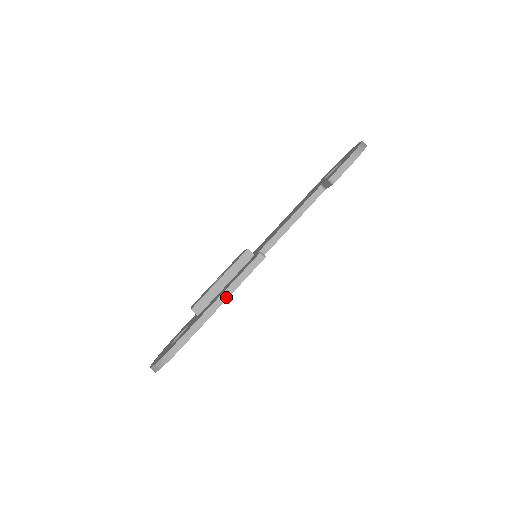
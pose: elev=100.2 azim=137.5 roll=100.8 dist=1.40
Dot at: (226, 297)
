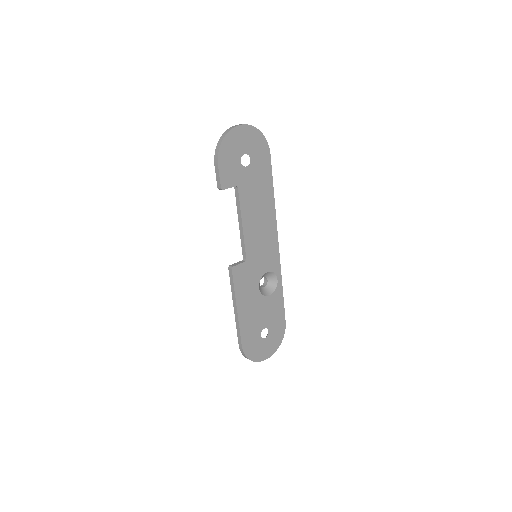
Dot at: (236, 306)
